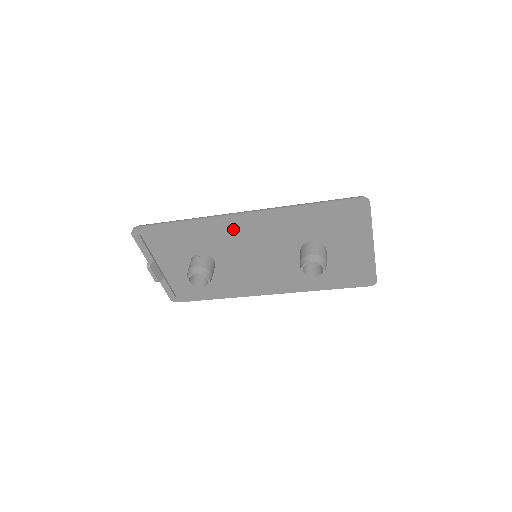
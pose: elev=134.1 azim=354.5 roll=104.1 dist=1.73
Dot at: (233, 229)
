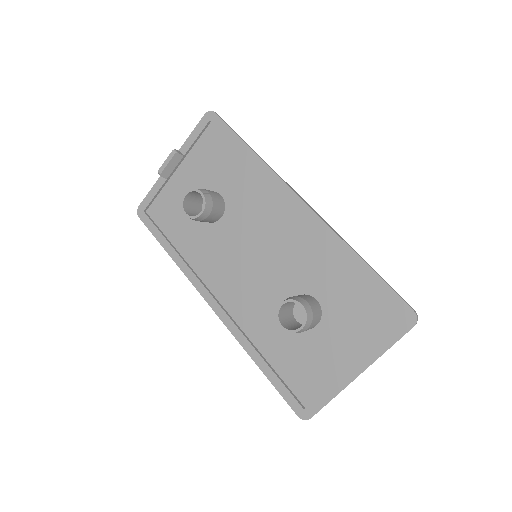
Dot at: (278, 207)
